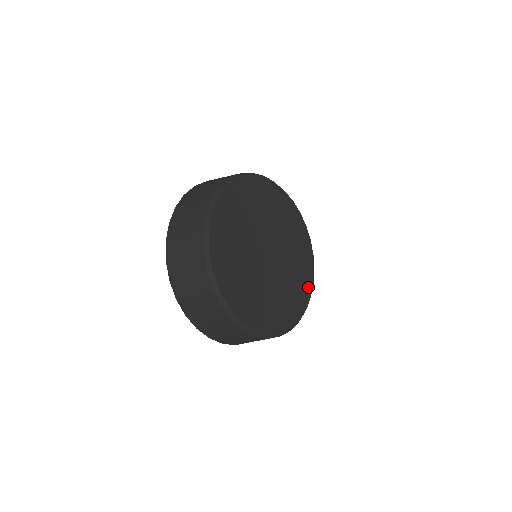
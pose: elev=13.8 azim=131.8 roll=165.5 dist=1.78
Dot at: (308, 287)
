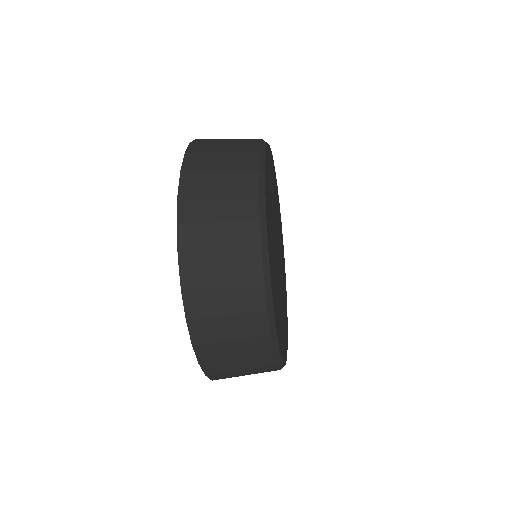
Dot at: occluded
